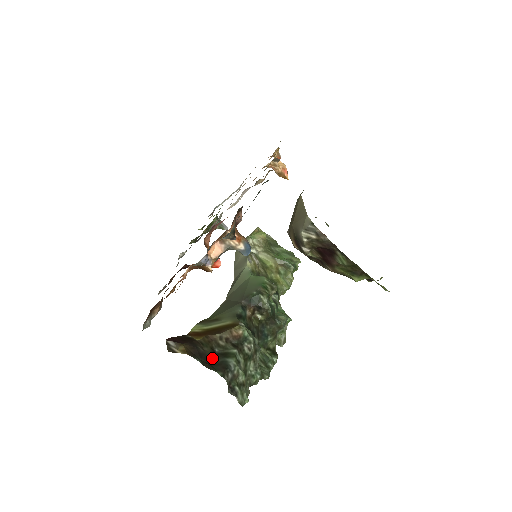
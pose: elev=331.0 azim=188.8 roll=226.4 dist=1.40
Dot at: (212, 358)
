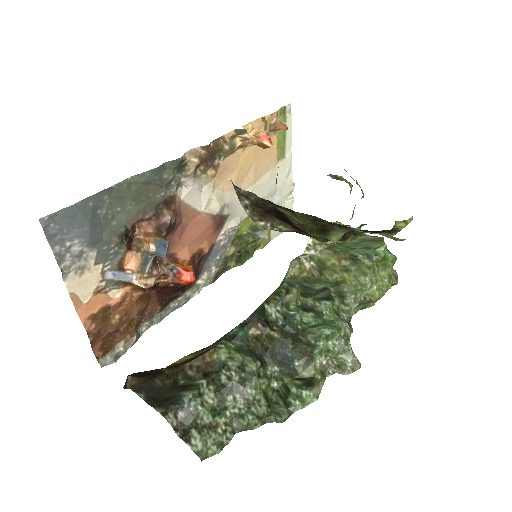
Dot at: (167, 392)
